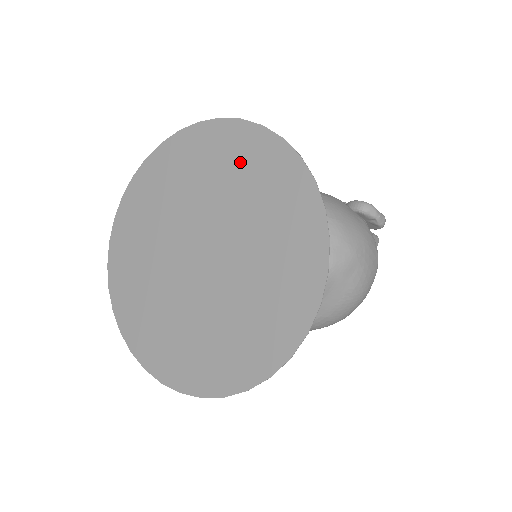
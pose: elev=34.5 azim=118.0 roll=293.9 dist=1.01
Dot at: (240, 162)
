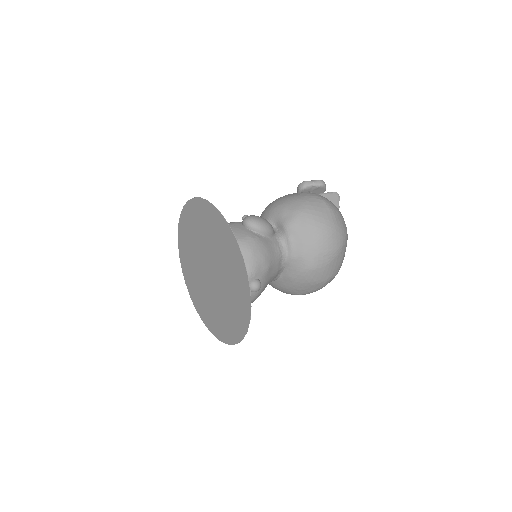
Dot at: (193, 222)
